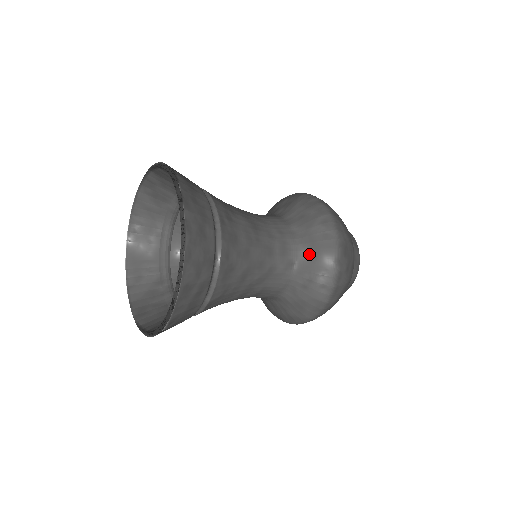
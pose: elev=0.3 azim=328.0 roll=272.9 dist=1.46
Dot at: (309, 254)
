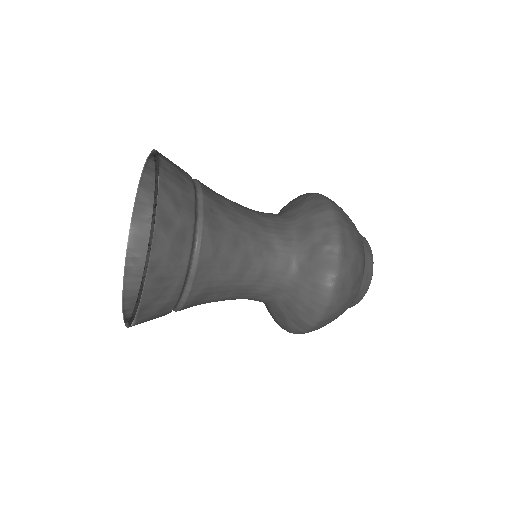
Dot at: (305, 224)
